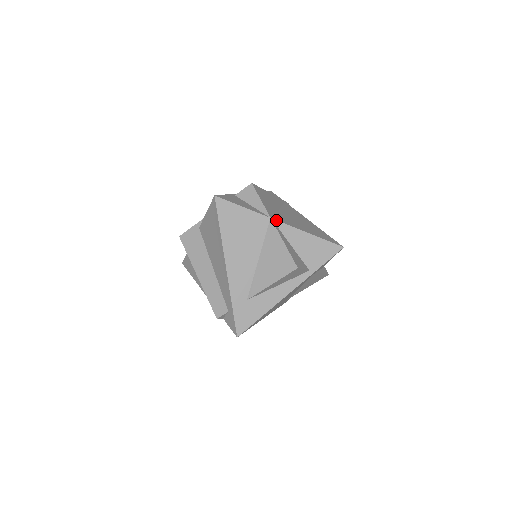
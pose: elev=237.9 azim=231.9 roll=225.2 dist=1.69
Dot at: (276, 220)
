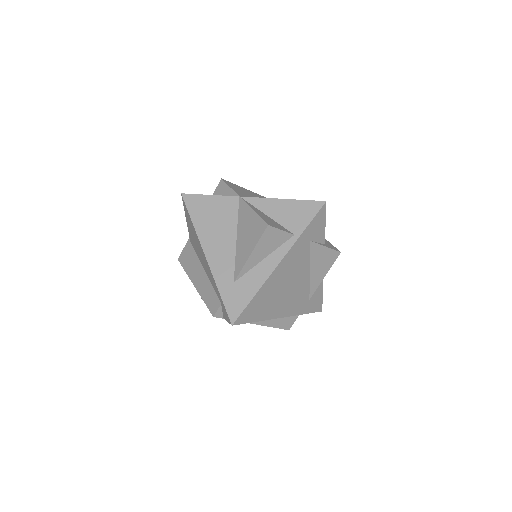
Dot at: (245, 197)
